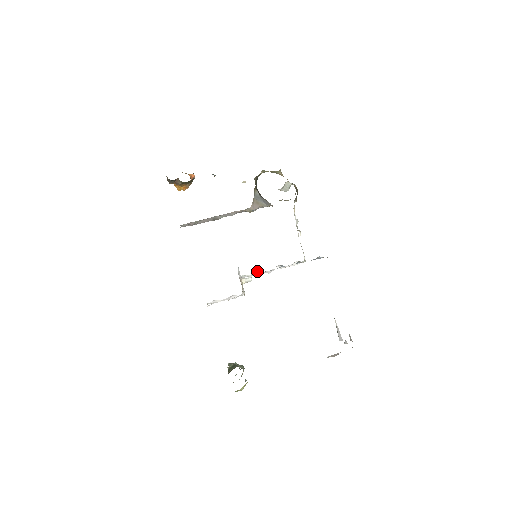
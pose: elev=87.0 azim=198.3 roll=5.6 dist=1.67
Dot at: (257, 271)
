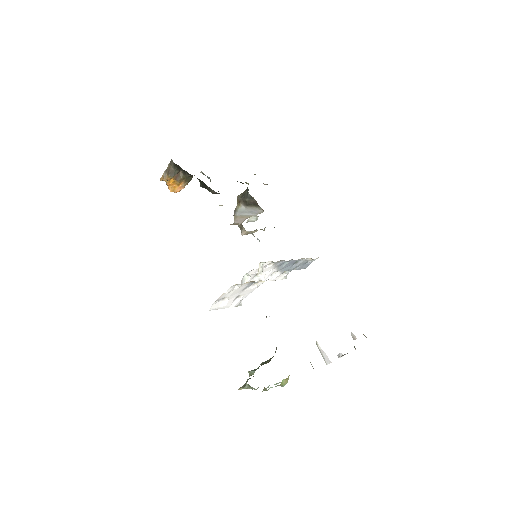
Dot at: (254, 276)
